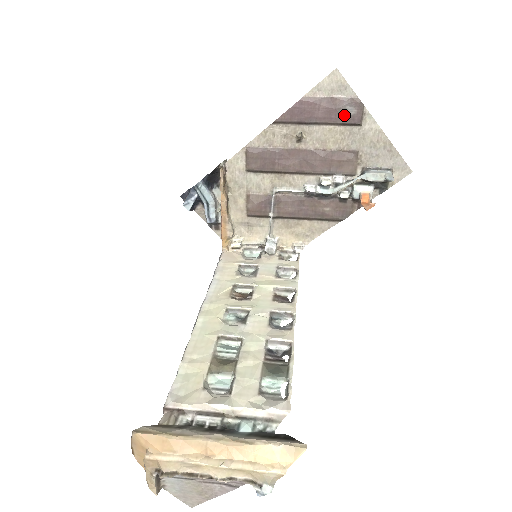
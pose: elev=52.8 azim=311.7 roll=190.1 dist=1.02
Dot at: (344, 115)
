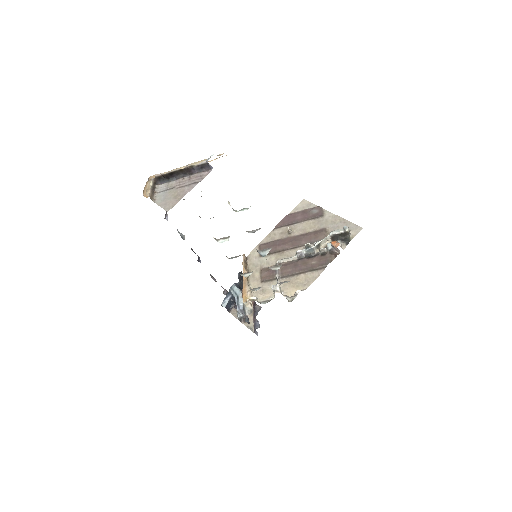
Dot at: (312, 214)
